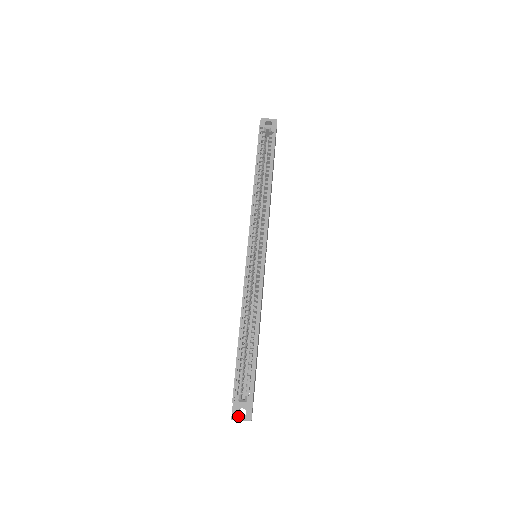
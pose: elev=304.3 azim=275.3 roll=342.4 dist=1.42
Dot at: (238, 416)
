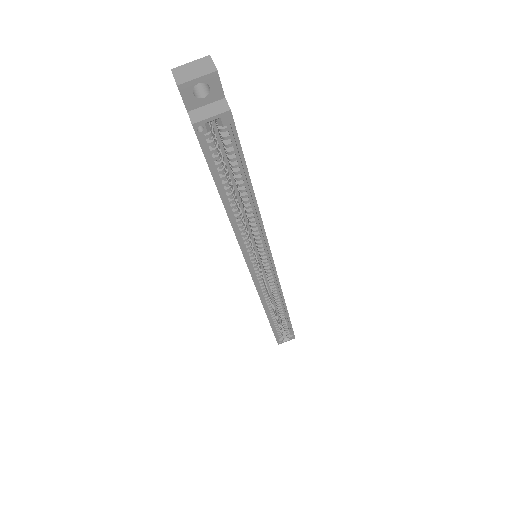
Dot at: occluded
